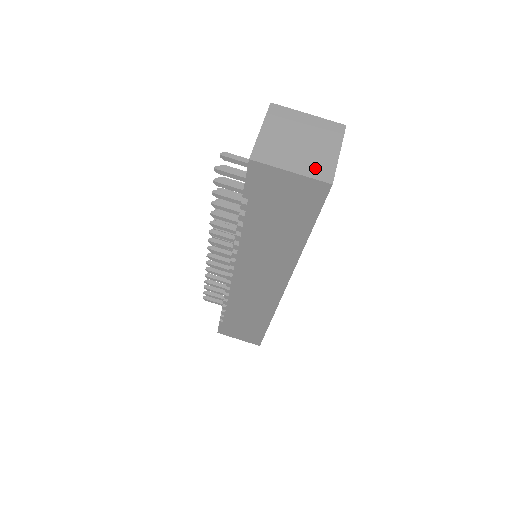
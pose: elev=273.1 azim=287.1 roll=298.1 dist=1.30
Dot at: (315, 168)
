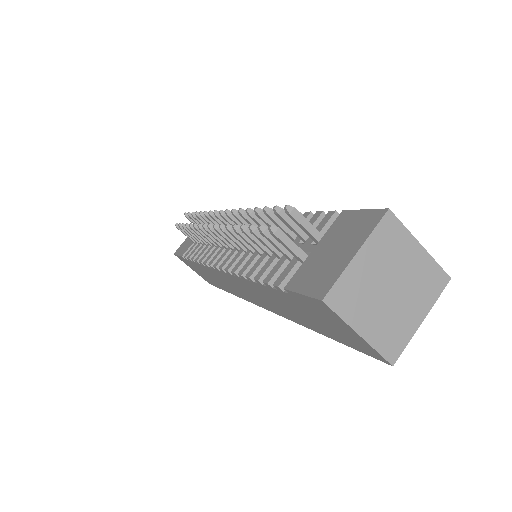
Dot at: (387, 337)
